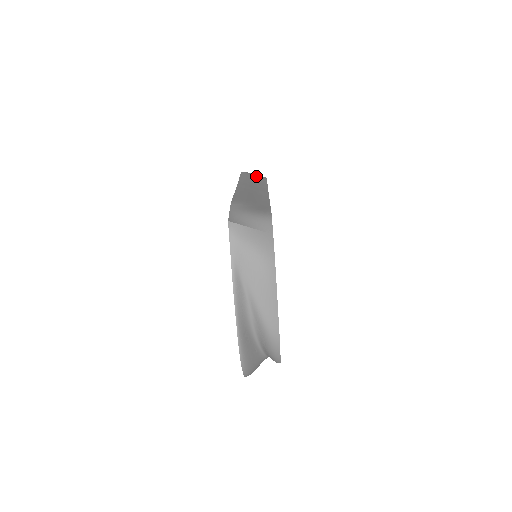
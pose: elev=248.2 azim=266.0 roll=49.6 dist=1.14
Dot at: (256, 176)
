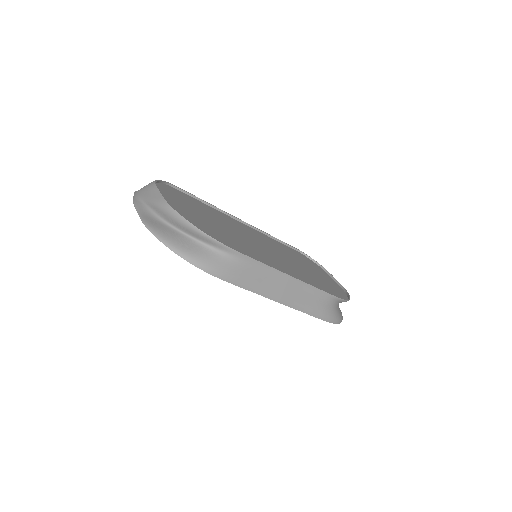
Dot at: occluded
